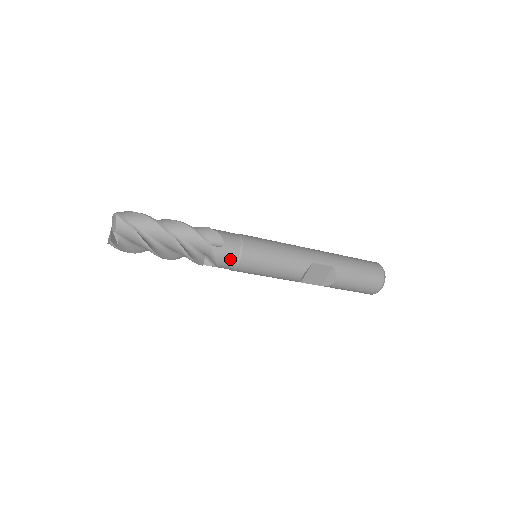
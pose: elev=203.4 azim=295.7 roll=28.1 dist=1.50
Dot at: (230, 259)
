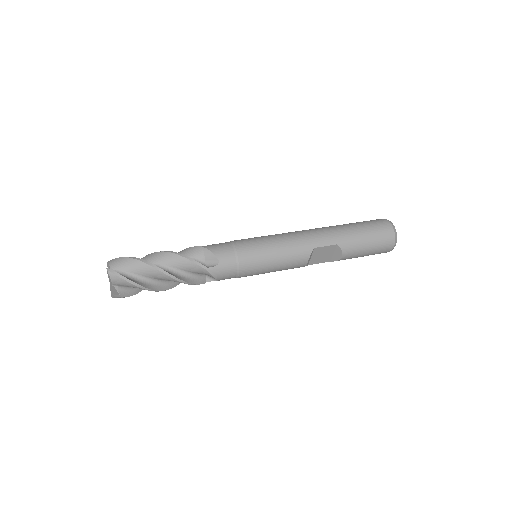
Dot at: (229, 273)
